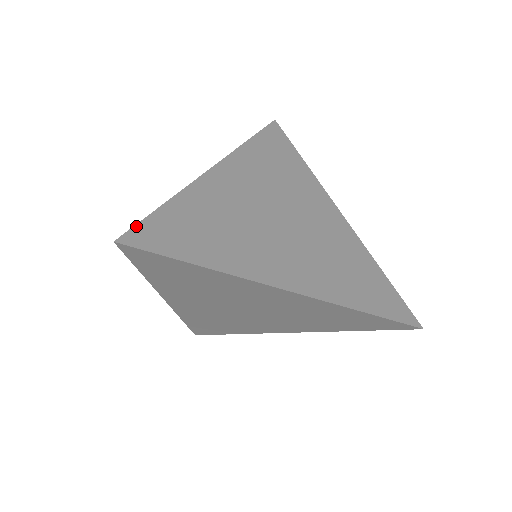
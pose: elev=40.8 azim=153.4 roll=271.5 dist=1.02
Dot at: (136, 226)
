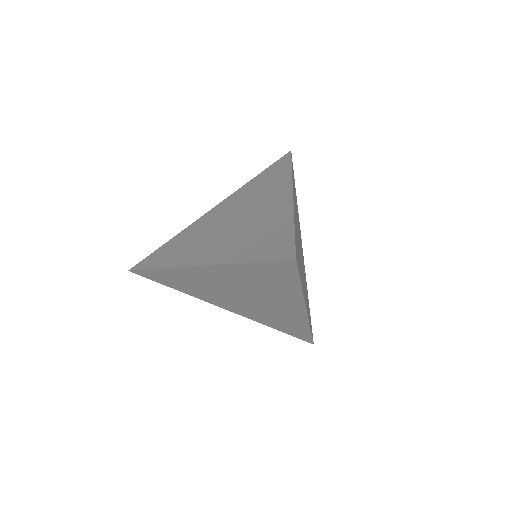
Dot at: occluded
